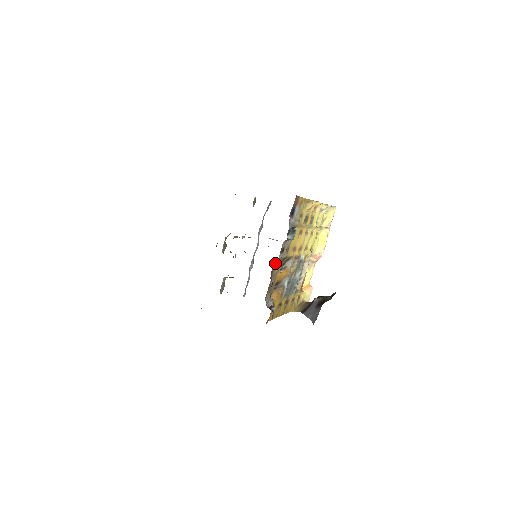
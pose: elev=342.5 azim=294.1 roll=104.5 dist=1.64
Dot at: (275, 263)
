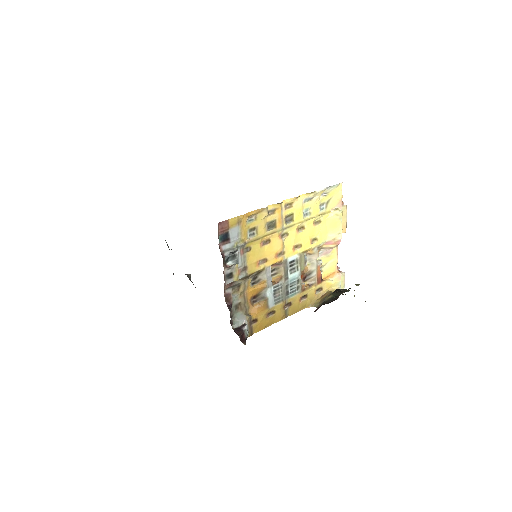
Dot at: (231, 286)
